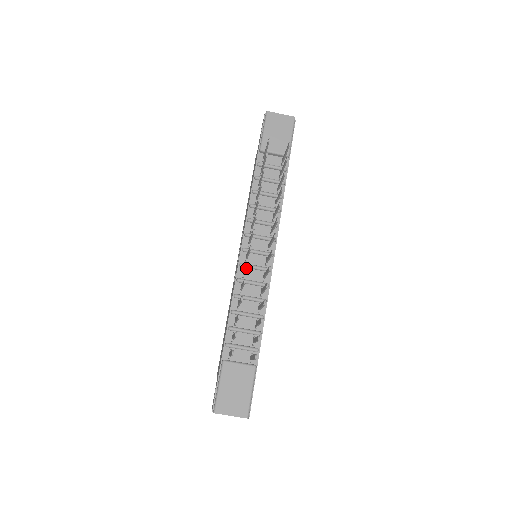
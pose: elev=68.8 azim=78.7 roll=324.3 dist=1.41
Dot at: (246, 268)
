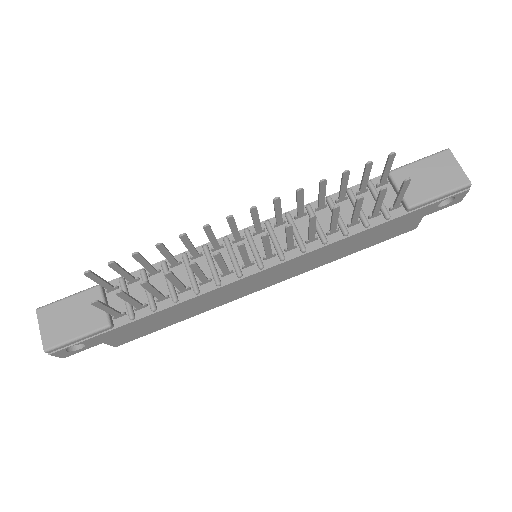
Dot at: (205, 231)
